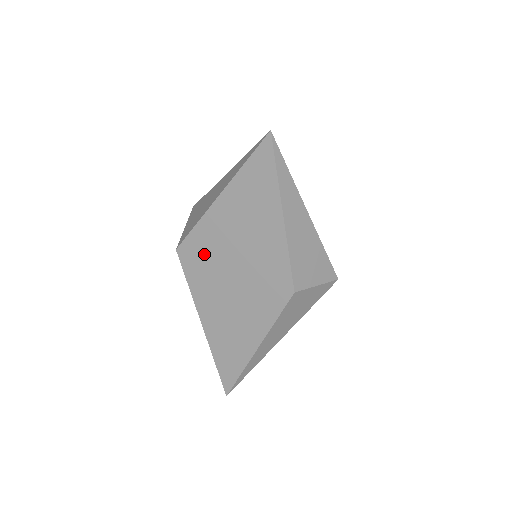
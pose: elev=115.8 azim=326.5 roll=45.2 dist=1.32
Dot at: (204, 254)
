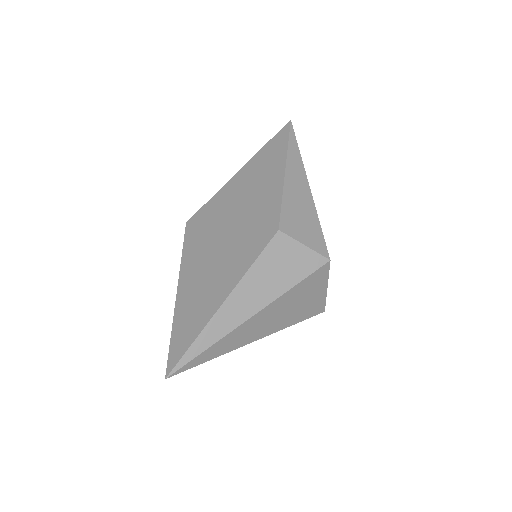
Dot at: (208, 219)
